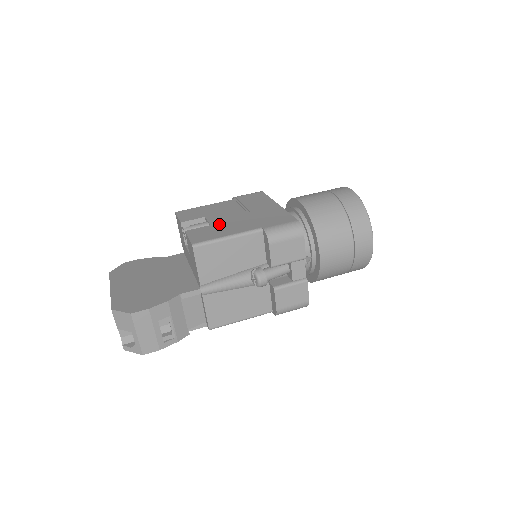
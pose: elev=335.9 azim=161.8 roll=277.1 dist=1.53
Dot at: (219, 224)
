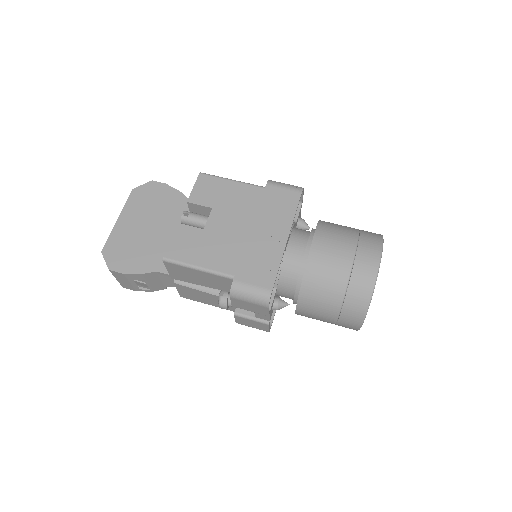
Dot at: (210, 236)
